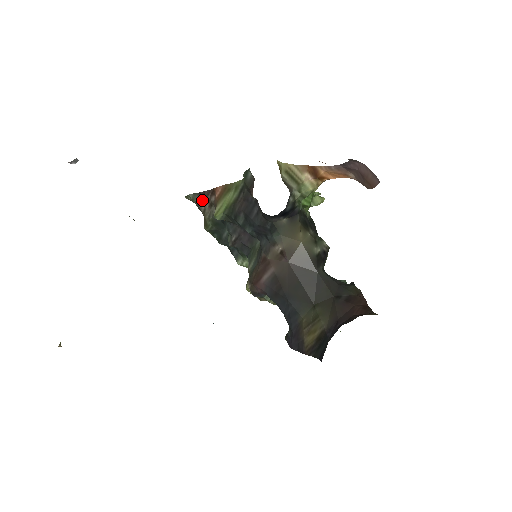
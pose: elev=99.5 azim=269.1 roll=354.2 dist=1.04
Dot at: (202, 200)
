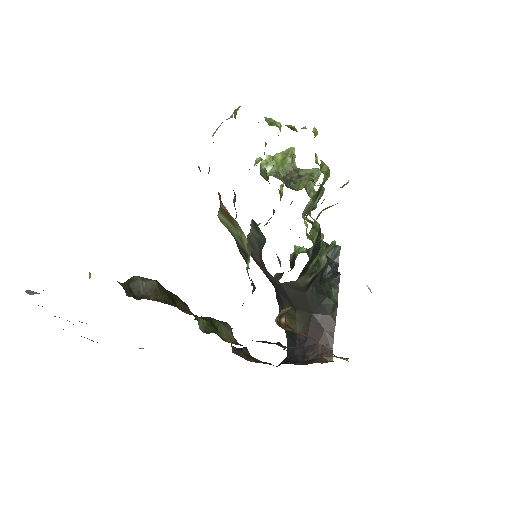
Dot at: occluded
